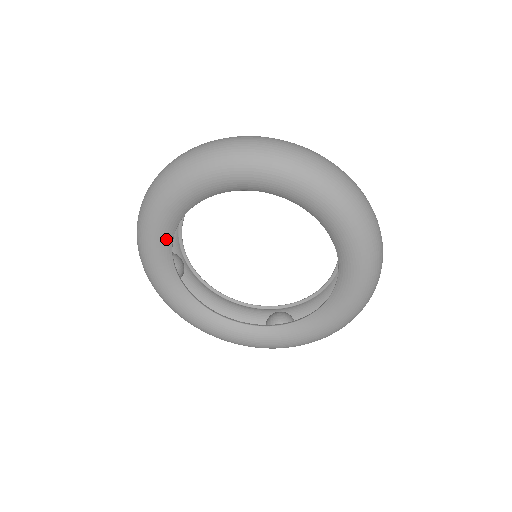
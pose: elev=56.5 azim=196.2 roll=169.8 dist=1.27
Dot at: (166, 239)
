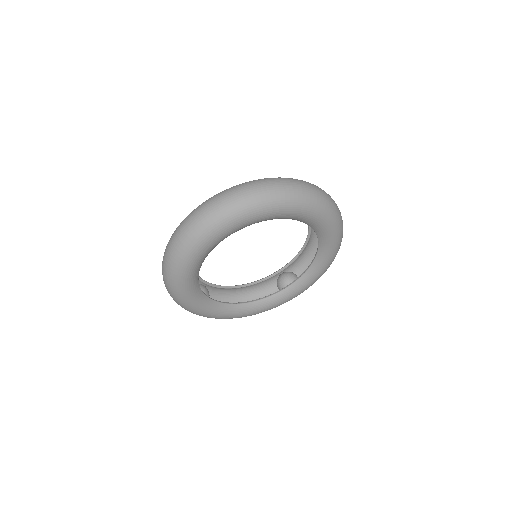
Dot at: (195, 285)
